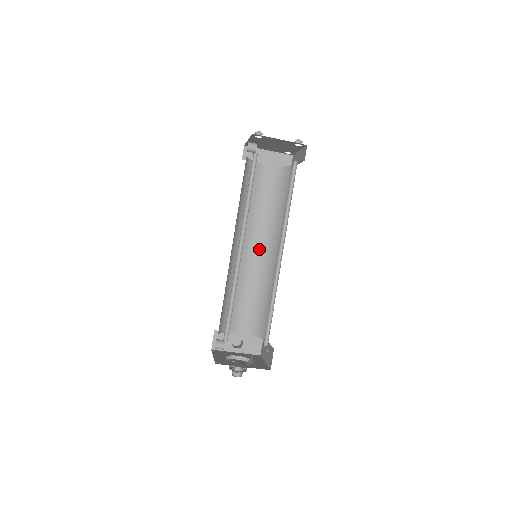
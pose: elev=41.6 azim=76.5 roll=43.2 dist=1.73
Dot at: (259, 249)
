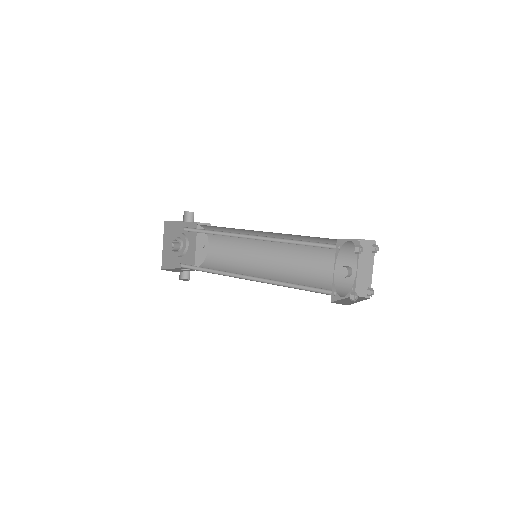
Dot at: (268, 233)
